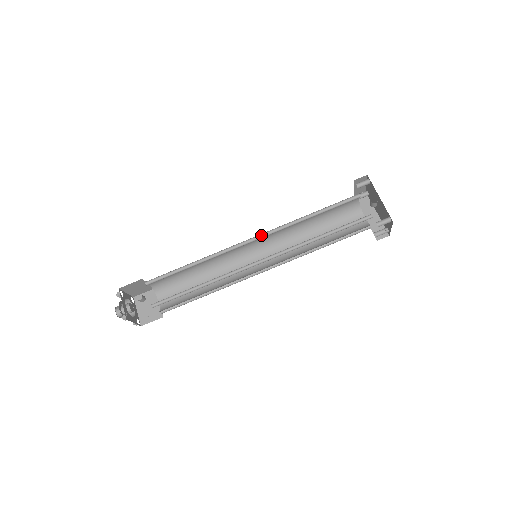
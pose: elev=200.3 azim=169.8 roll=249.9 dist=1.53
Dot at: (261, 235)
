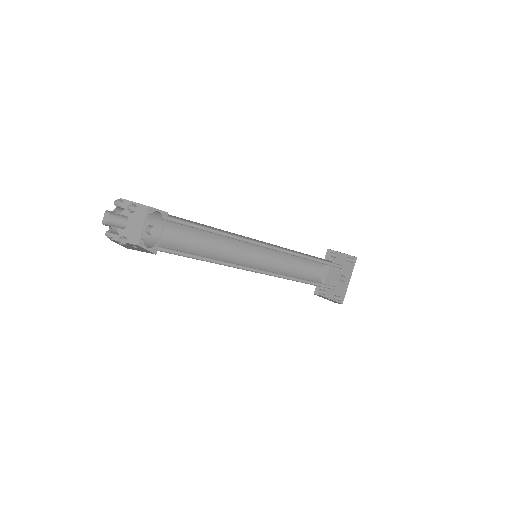
Dot at: (277, 247)
